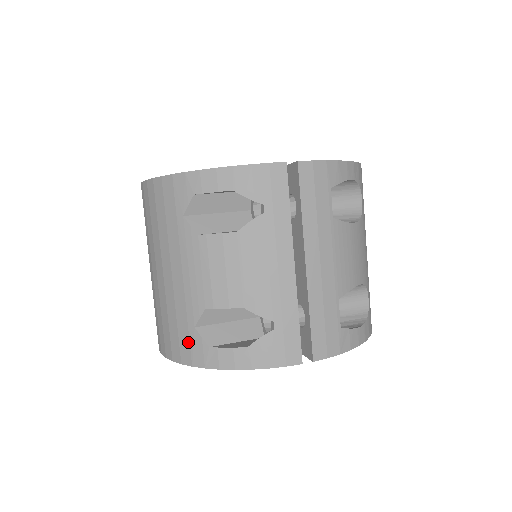
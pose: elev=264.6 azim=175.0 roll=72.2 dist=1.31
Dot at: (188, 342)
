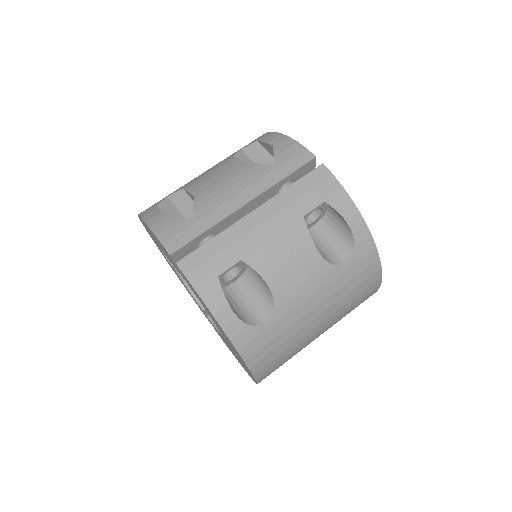
Dot at: (155, 203)
